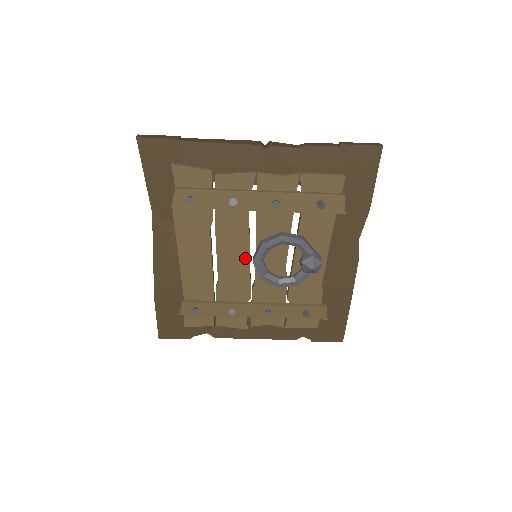
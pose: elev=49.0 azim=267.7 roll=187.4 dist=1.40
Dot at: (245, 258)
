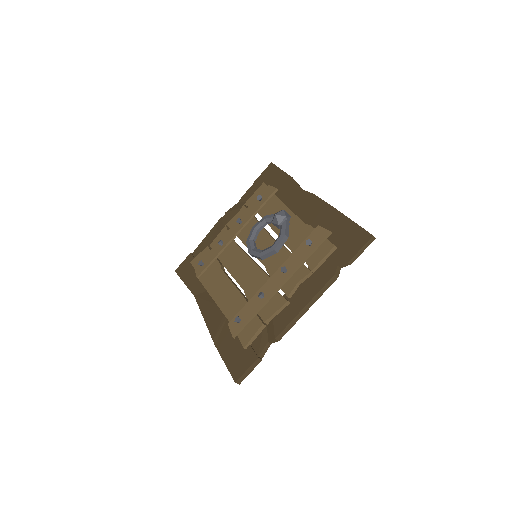
Dot at: (249, 261)
